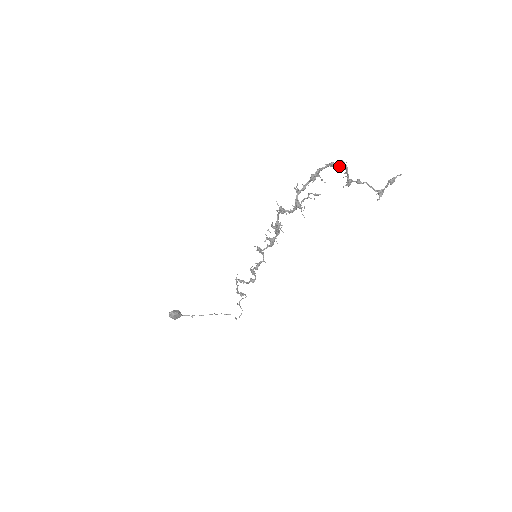
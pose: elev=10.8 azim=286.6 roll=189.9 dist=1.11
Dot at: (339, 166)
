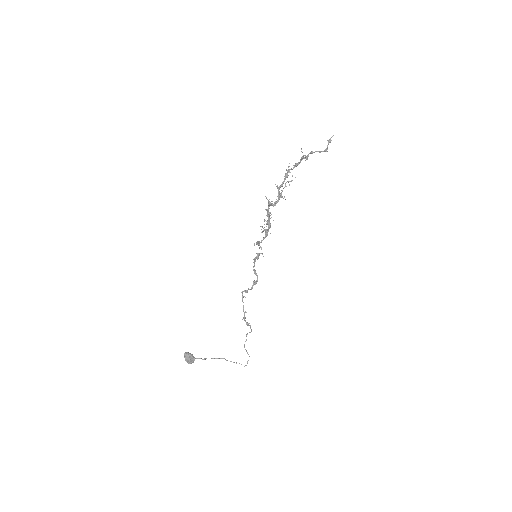
Dot at: (300, 160)
